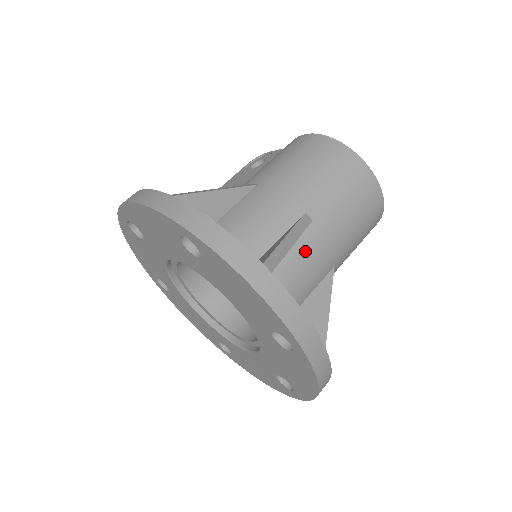
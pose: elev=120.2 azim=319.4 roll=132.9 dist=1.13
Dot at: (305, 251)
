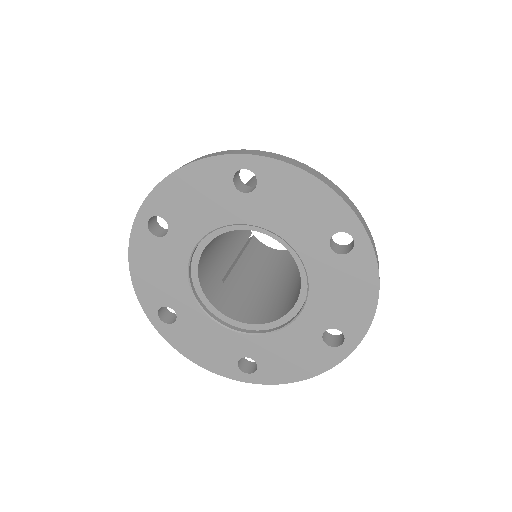
Dot at: occluded
